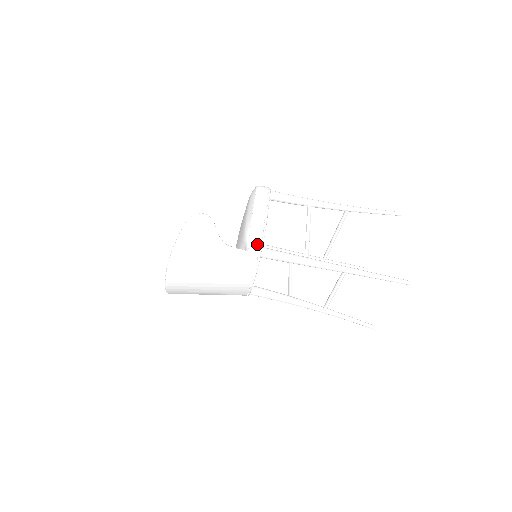
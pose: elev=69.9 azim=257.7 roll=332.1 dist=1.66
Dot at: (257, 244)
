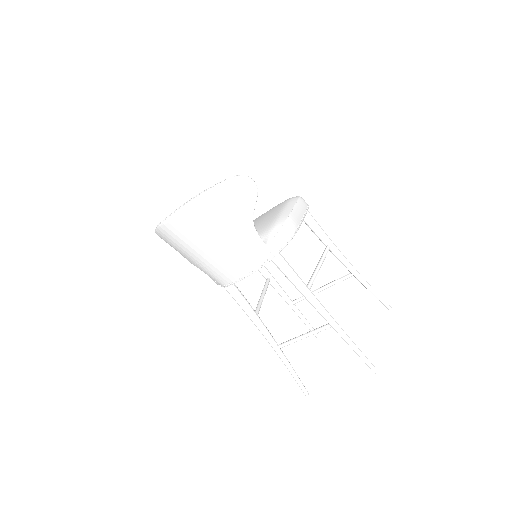
Dot at: (279, 245)
